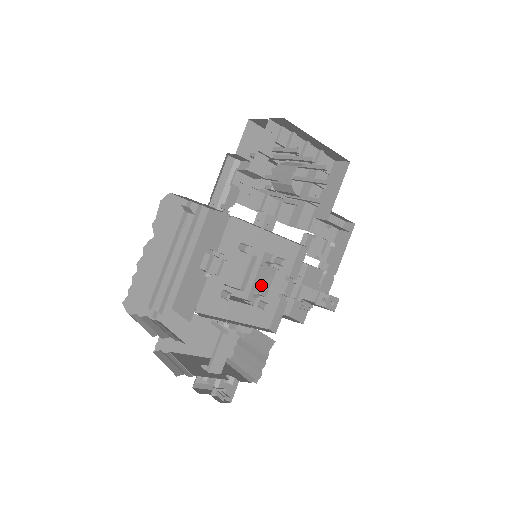
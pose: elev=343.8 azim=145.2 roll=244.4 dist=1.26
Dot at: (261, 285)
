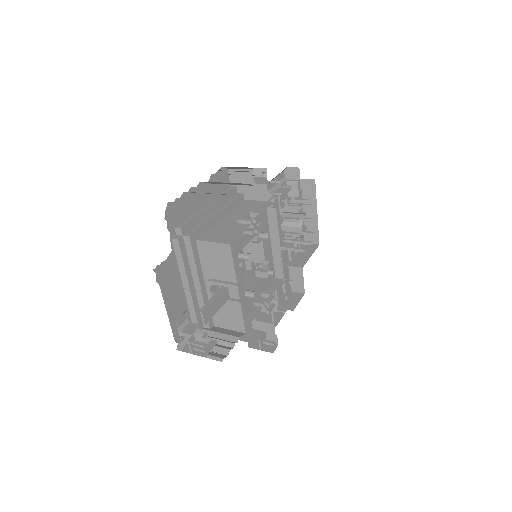
Dot at: occluded
